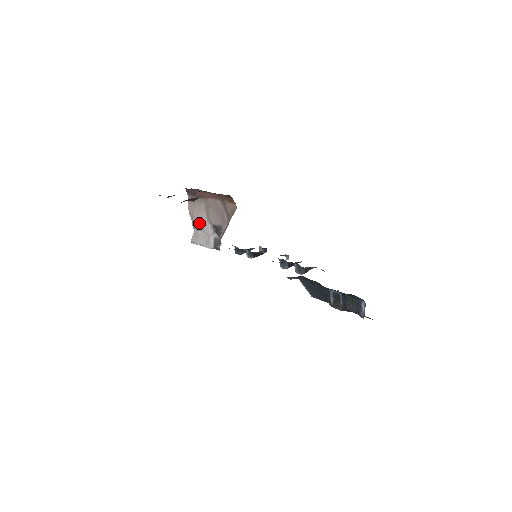
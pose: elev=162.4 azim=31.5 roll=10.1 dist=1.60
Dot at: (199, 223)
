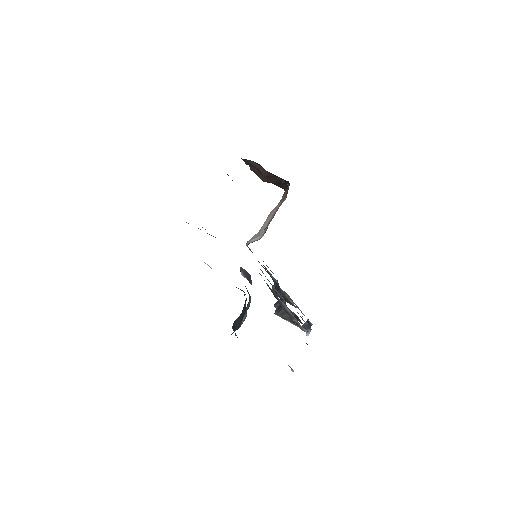
Dot at: (264, 223)
